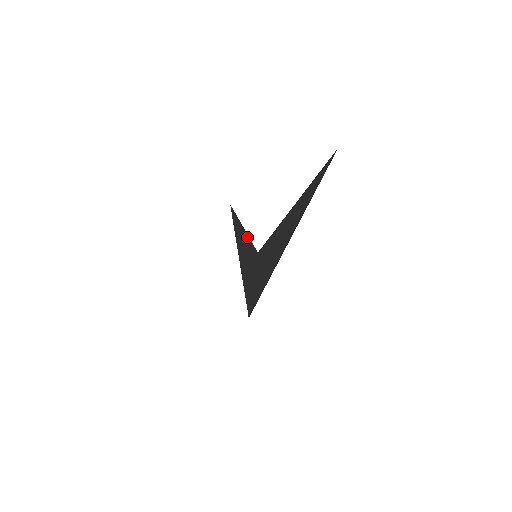
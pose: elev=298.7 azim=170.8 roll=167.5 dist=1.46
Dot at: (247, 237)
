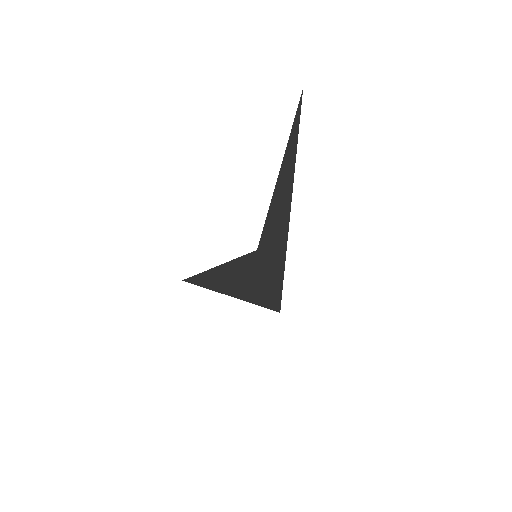
Dot at: (232, 263)
